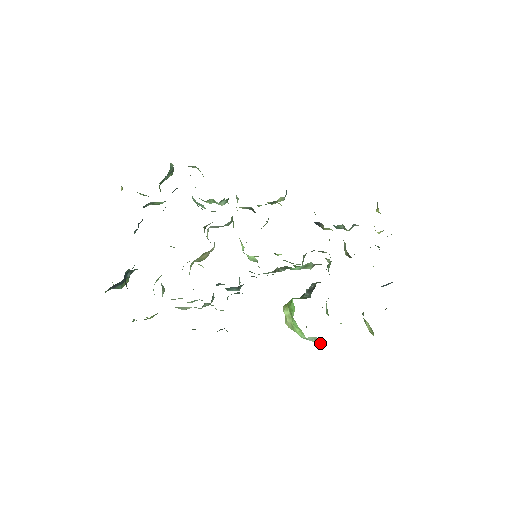
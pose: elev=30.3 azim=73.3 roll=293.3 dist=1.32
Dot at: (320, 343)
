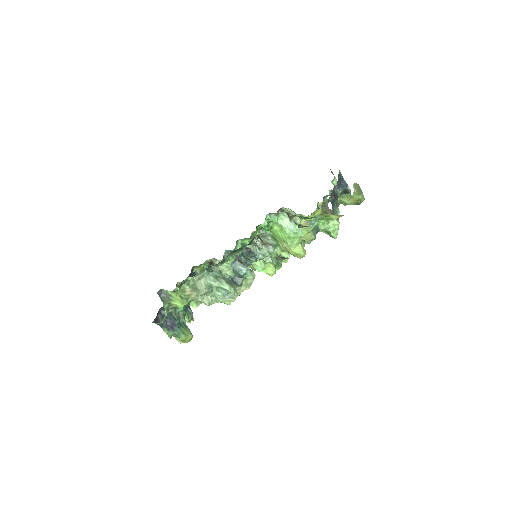
Dot at: (286, 213)
